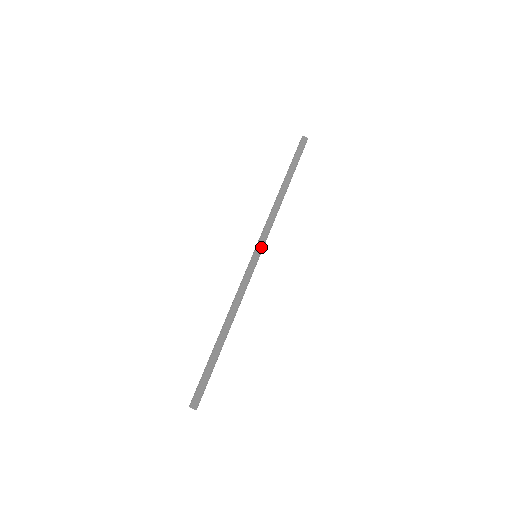
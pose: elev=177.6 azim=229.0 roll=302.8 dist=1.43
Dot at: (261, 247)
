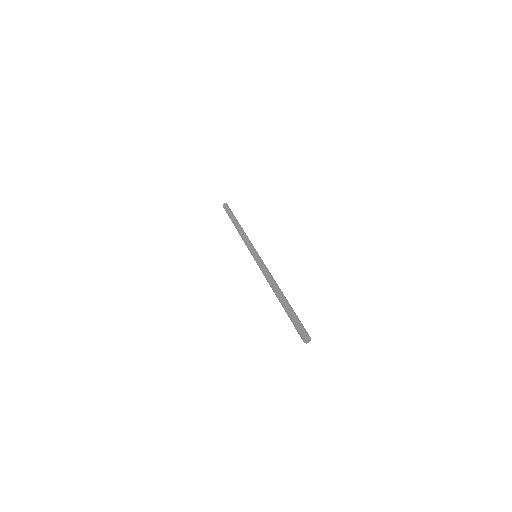
Dot at: (256, 251)
